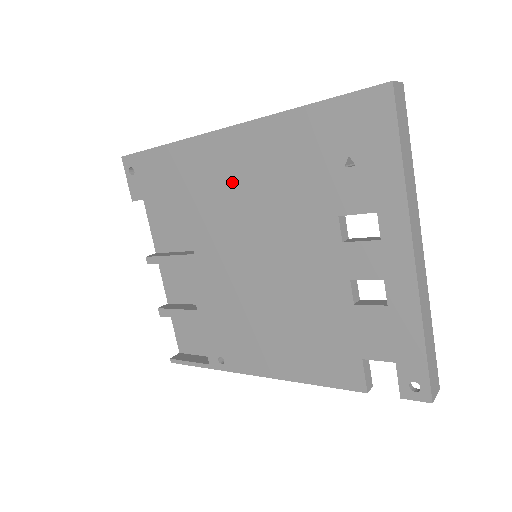
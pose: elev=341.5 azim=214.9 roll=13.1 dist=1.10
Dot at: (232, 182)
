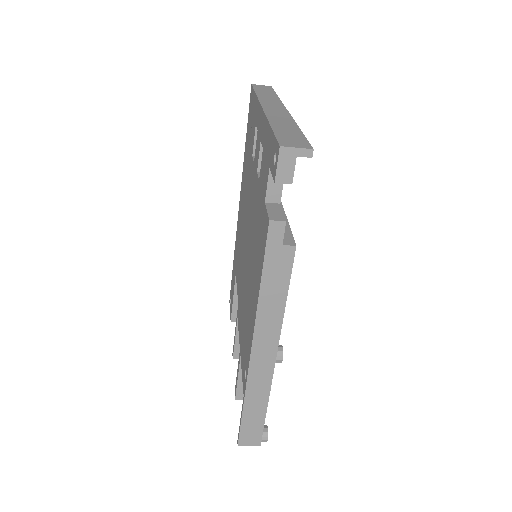
Dot at: occluded
